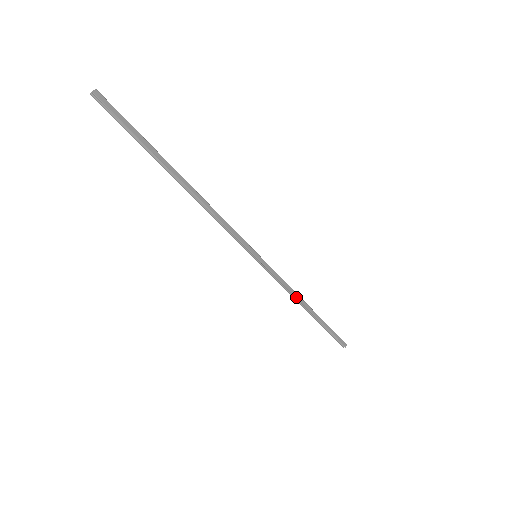
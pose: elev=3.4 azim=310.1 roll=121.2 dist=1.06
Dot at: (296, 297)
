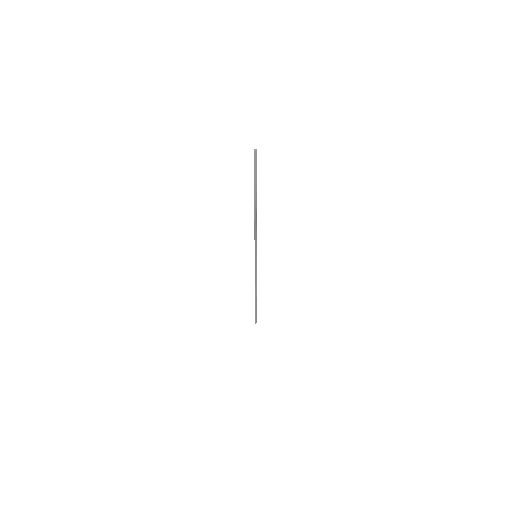
Dot at: occluded
